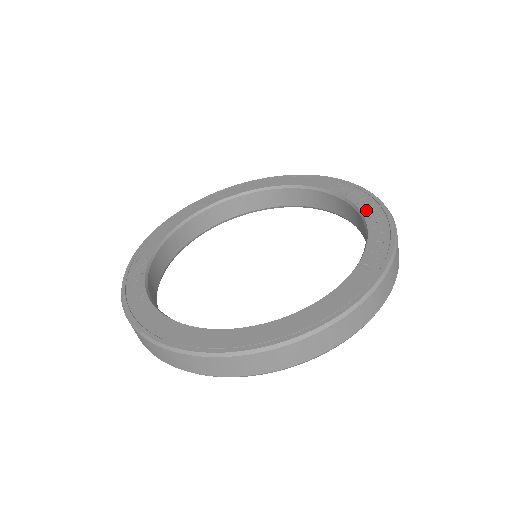
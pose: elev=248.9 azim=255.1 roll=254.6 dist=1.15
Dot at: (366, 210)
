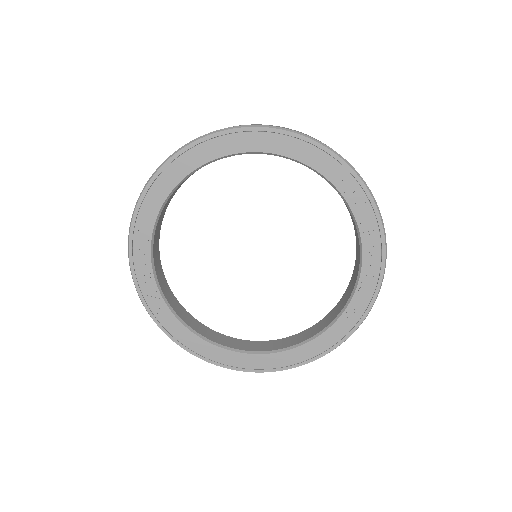
Dot at: (366, 240)
